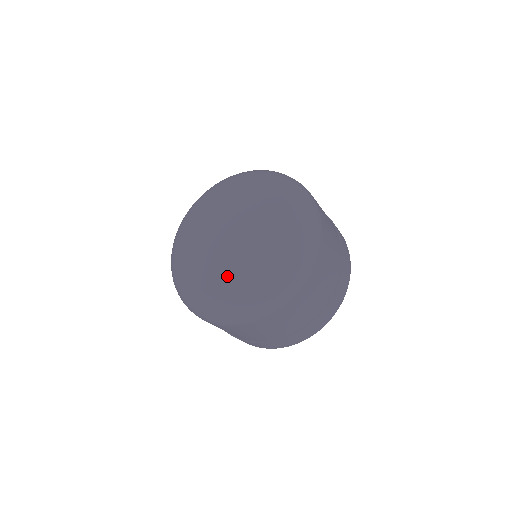
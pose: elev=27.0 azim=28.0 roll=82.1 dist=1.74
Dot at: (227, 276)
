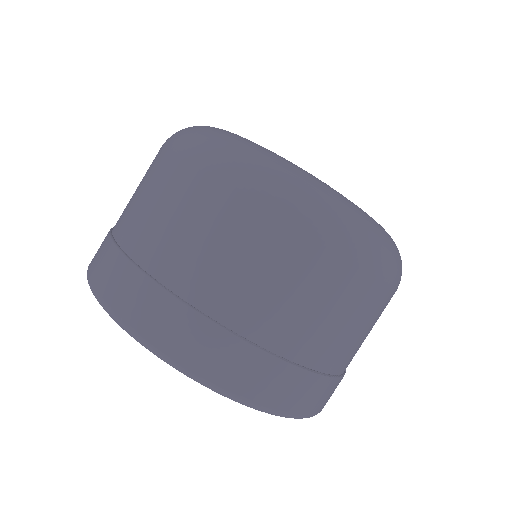
Dot at: occluded
